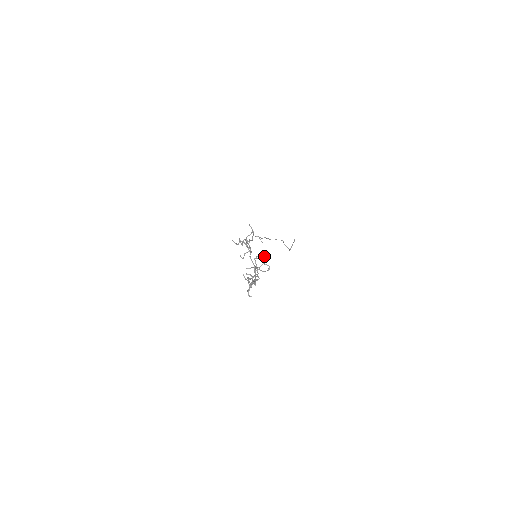
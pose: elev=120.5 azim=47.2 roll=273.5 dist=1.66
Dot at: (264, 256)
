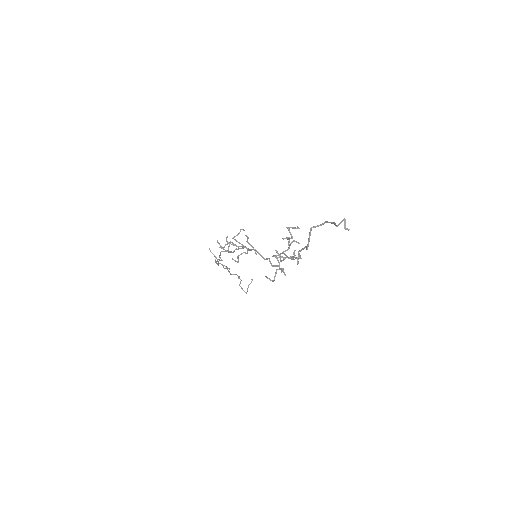
Dot at: occluded
